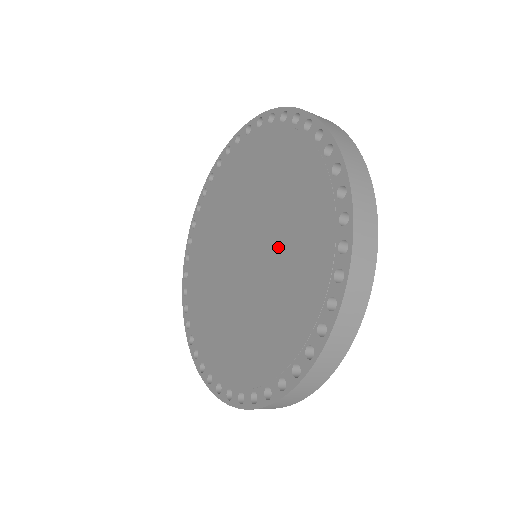
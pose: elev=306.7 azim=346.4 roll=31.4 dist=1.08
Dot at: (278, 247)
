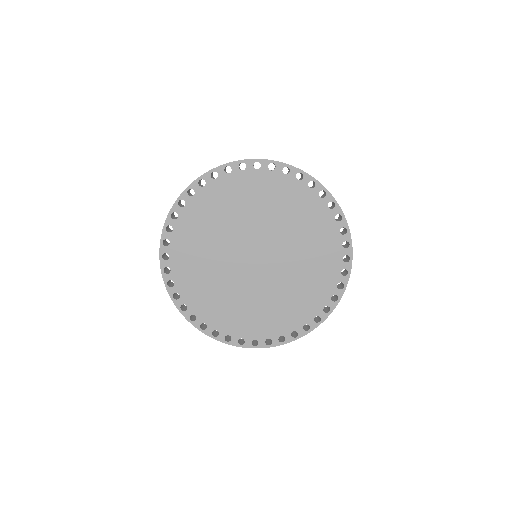
Dot at: (292, 267)
